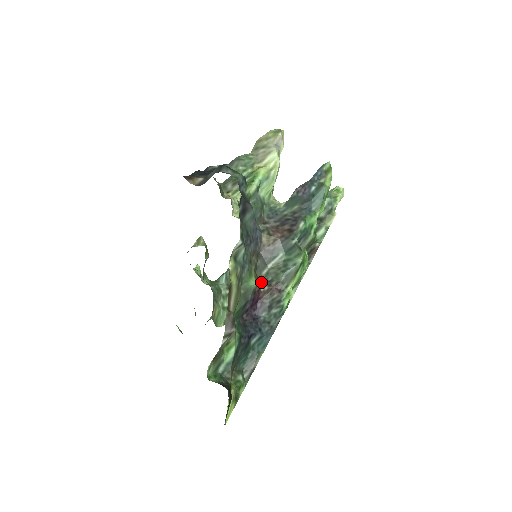
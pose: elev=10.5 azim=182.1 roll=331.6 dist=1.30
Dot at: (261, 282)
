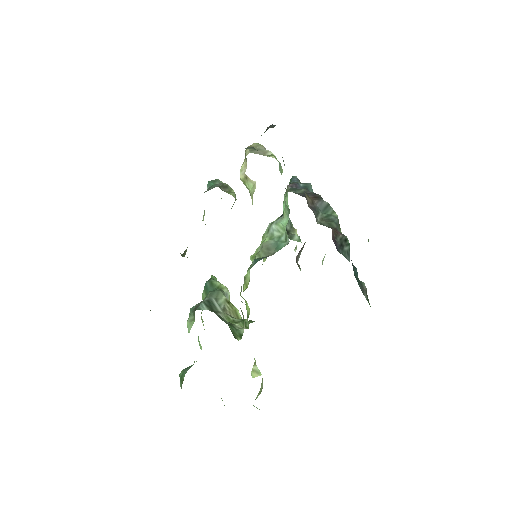
Dot at: occluded
